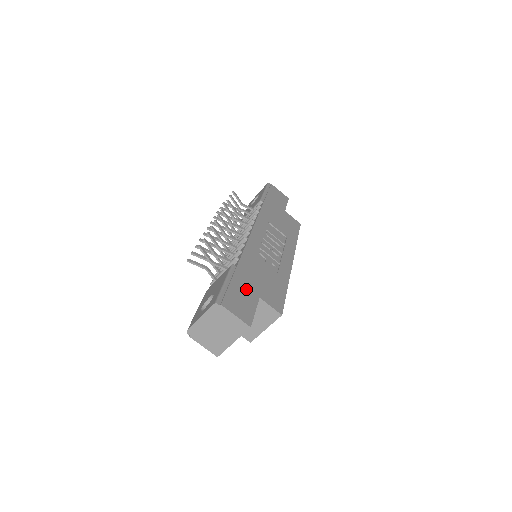
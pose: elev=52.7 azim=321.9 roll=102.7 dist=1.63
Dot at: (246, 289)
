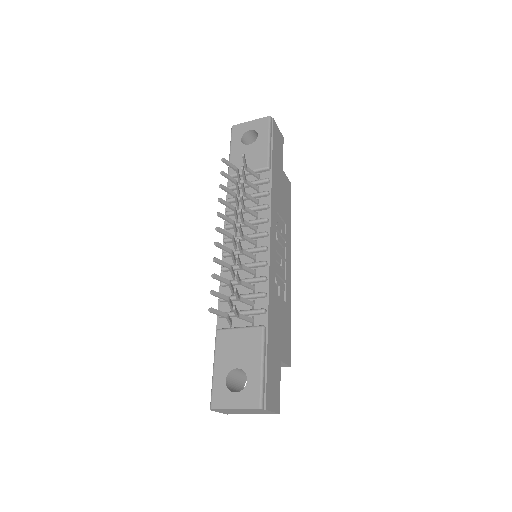
Dot at: (274, 360)
